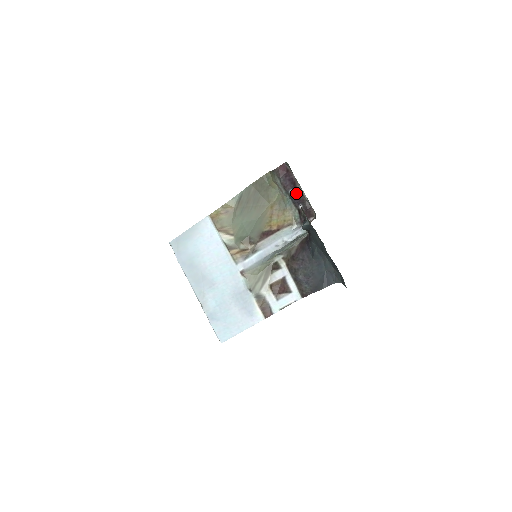
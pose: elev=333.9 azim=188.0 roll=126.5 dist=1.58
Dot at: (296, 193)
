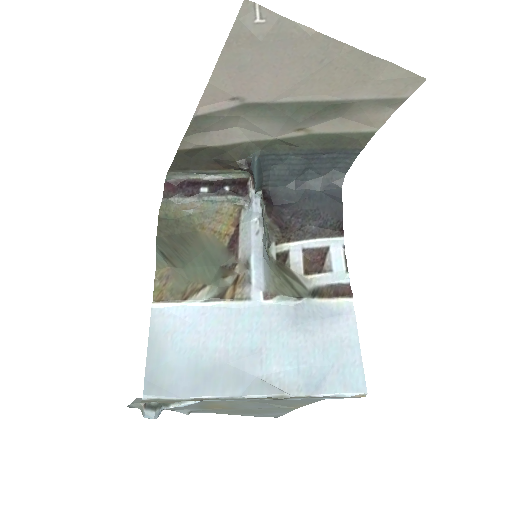
Dot at: (208, 186)
